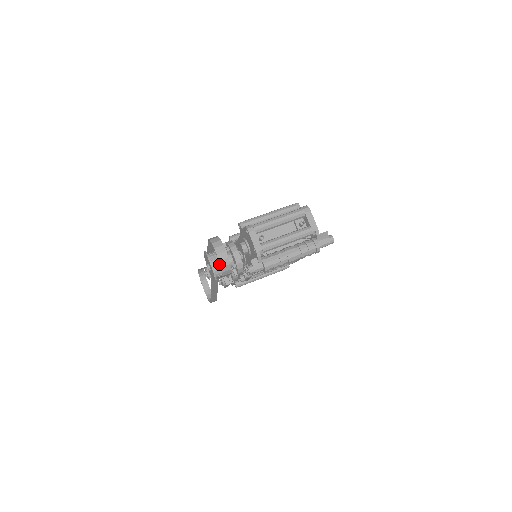
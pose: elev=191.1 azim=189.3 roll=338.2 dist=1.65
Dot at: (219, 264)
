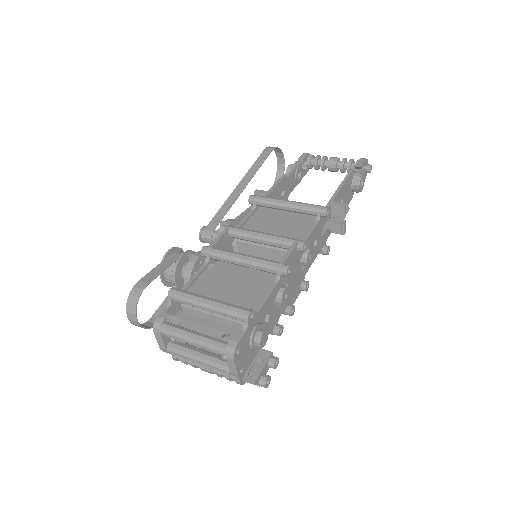
Dot at: (172, 281)
